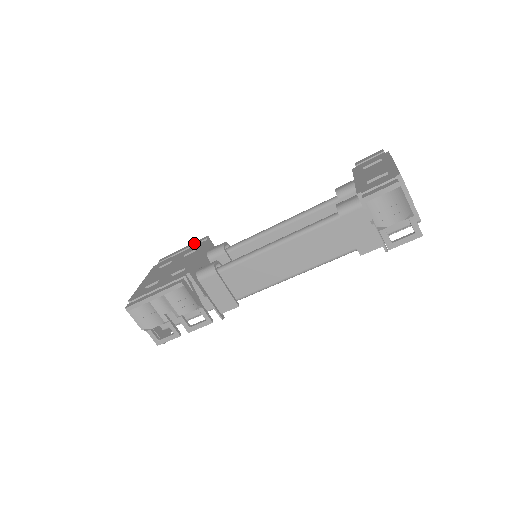
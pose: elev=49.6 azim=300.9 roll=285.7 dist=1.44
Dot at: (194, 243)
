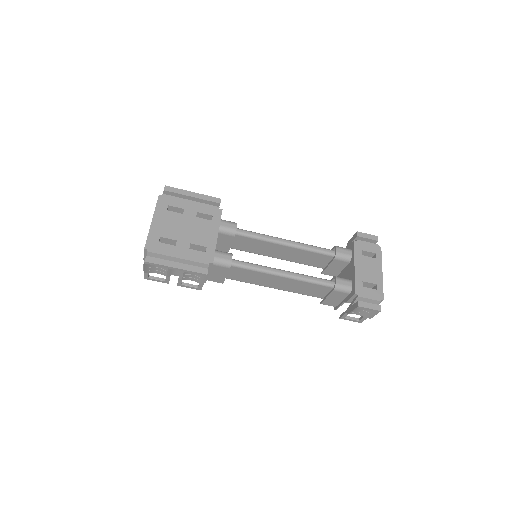
Dot at: (206, 198)
